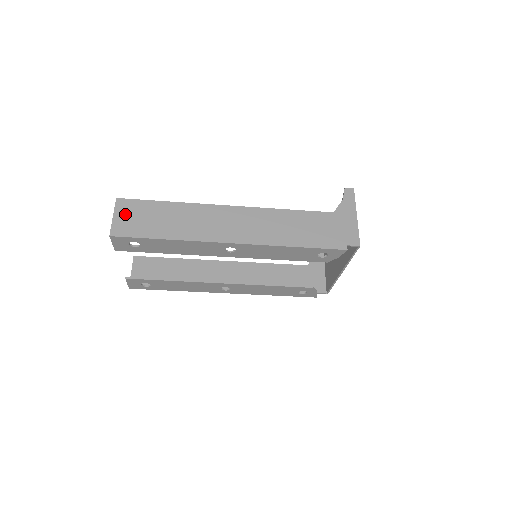
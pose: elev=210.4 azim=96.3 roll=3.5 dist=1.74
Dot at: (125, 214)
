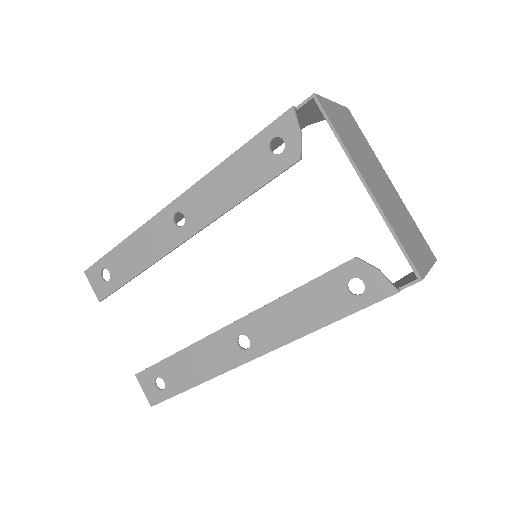
Dot at: occluded
